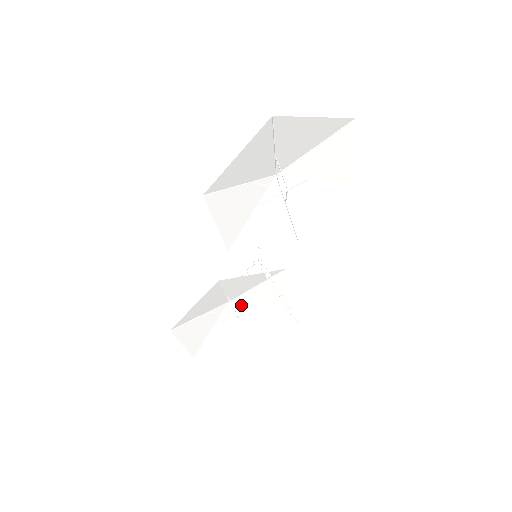
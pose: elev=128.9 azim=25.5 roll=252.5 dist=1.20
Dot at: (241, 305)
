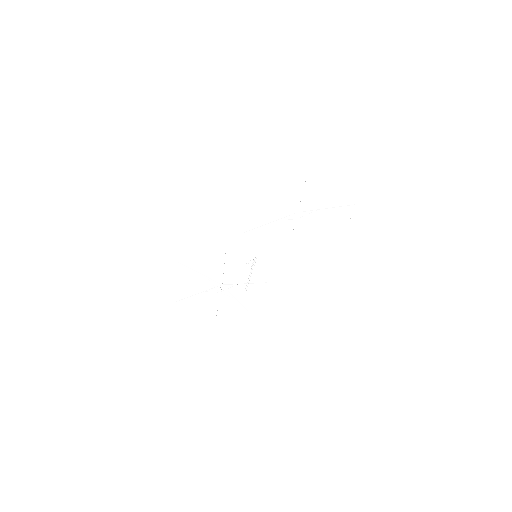
Dot at: (227, 294)
